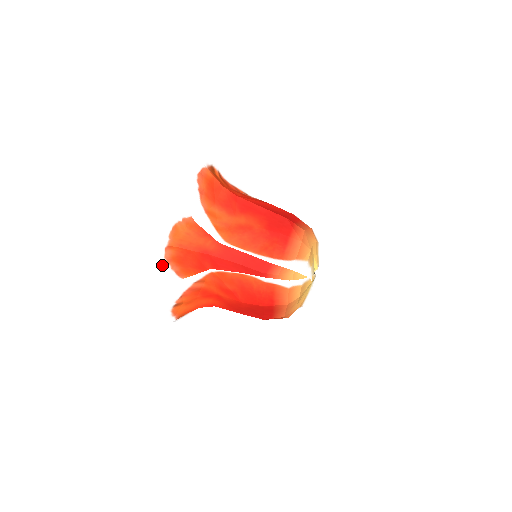
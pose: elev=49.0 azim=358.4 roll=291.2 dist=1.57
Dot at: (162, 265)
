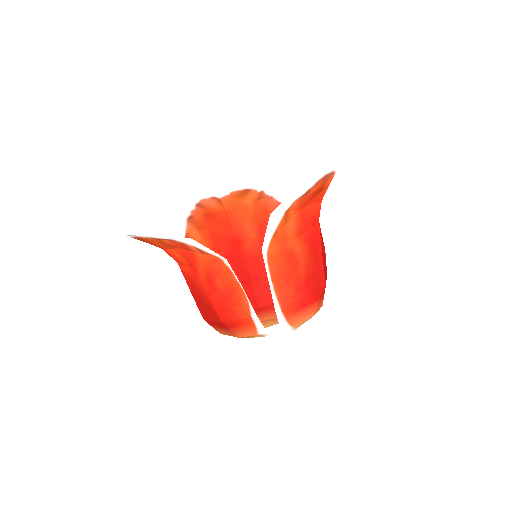
Dot at: (189, 200)
